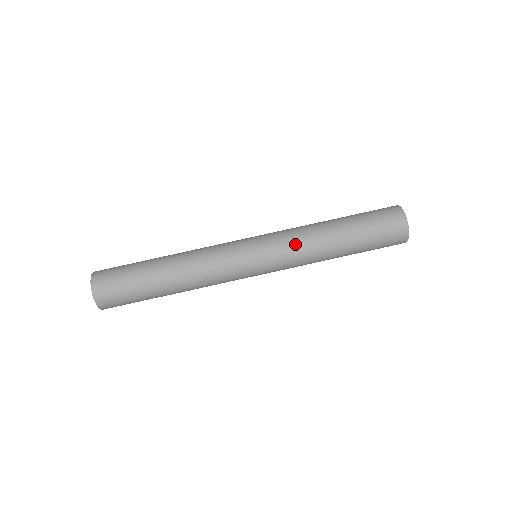
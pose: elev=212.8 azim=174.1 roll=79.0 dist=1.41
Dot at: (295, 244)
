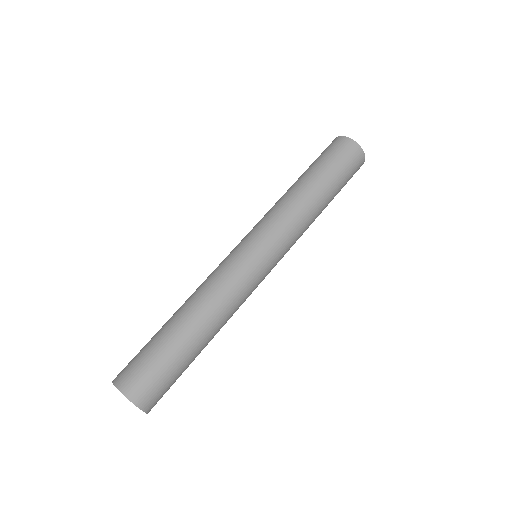
Dot at: (280, 215)
